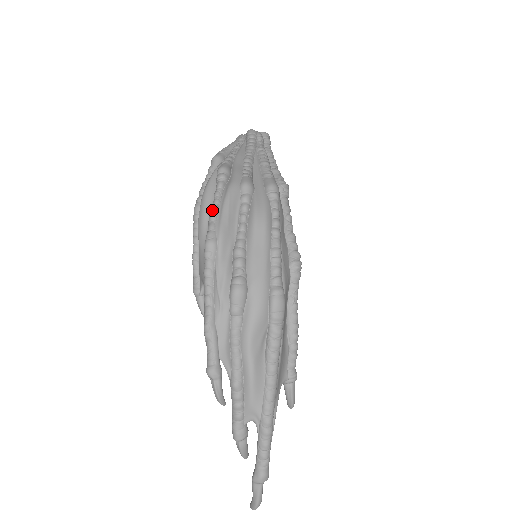
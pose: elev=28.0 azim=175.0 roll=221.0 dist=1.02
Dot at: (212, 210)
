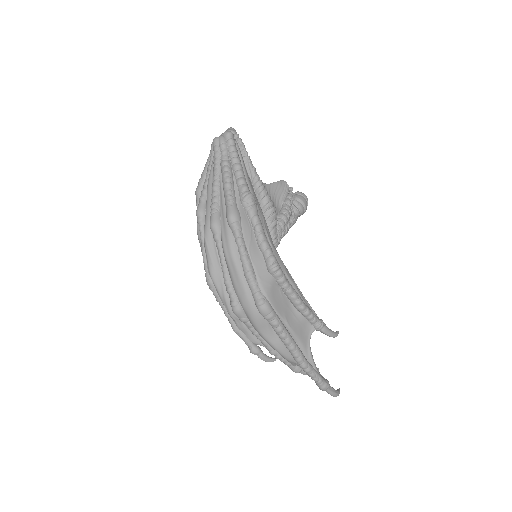
Dot at: (202, 255)
